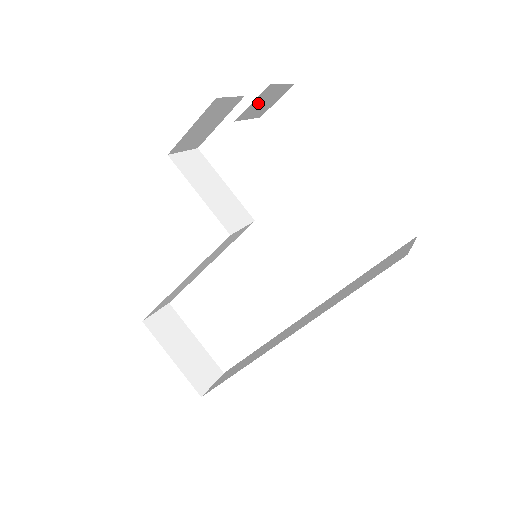
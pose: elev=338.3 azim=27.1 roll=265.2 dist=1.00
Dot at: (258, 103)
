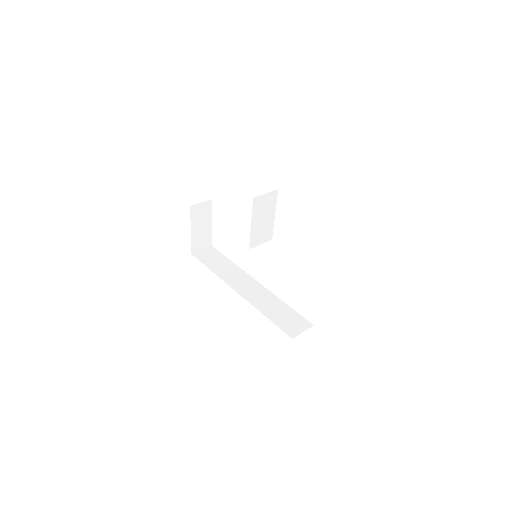
Dot at: occluded
